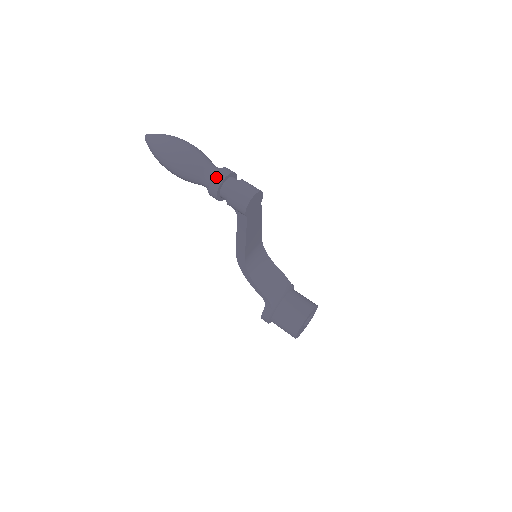
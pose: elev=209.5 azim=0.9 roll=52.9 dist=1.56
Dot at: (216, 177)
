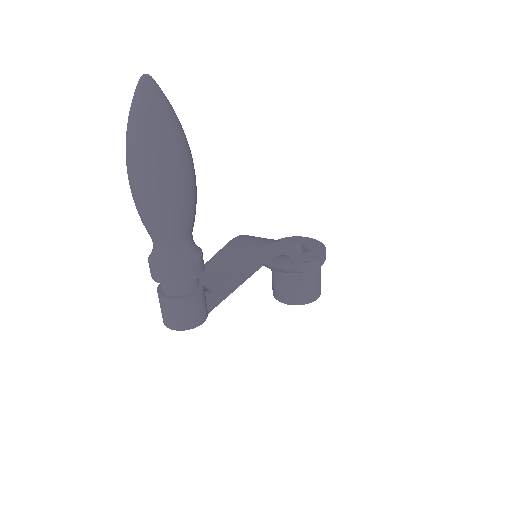
Dot at: (152, 269)
